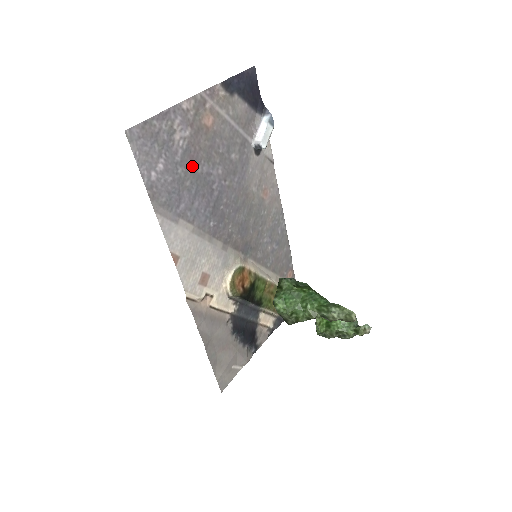
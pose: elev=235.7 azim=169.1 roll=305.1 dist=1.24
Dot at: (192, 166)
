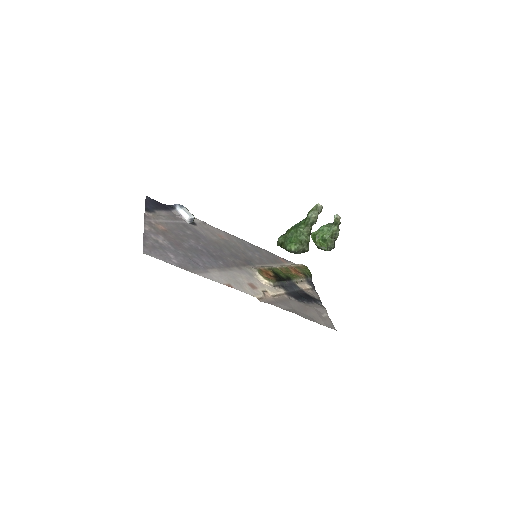
Dot at: (181, 248)
